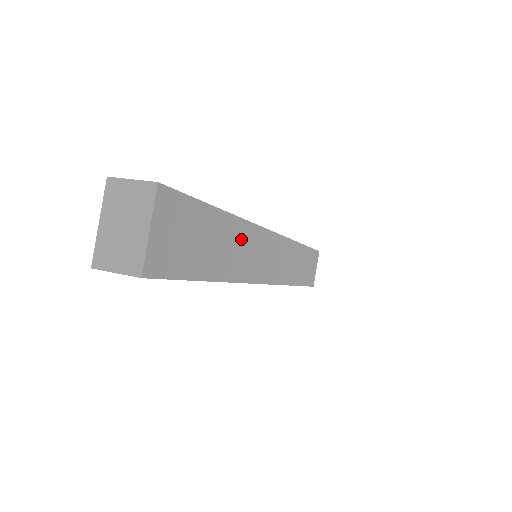
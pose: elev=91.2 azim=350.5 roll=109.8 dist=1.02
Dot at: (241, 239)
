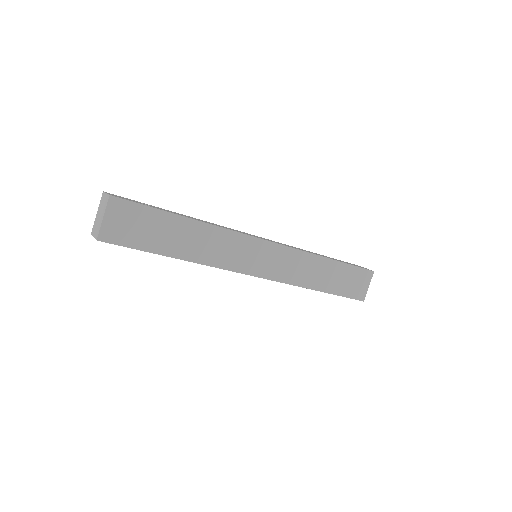
Dot at: (209, 237)
